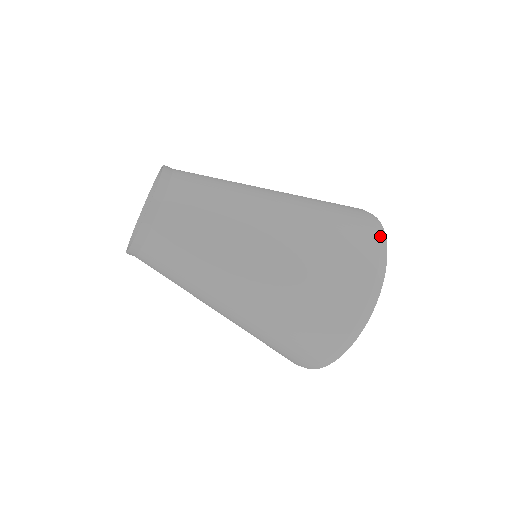
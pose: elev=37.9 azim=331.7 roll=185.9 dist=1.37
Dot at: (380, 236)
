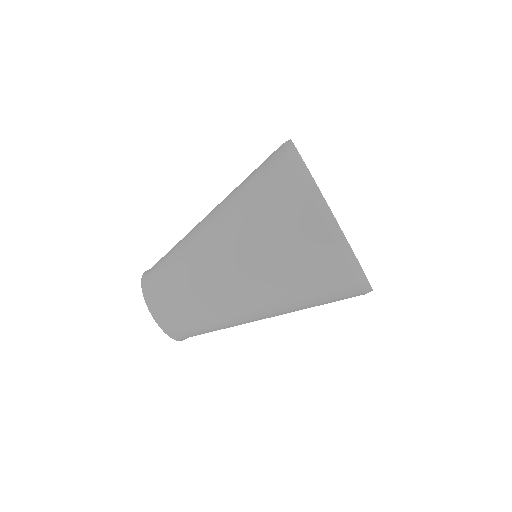
Dot at: (290, 153)
